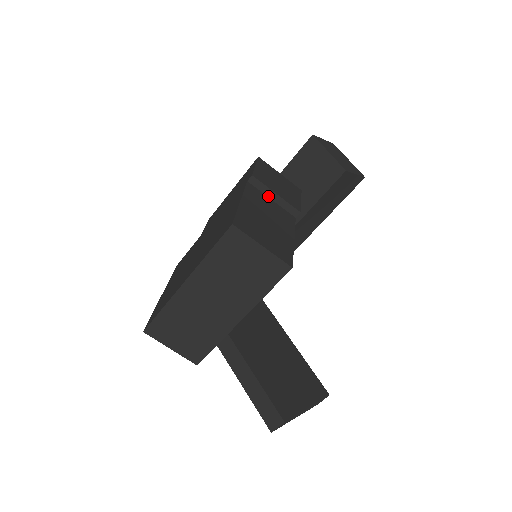
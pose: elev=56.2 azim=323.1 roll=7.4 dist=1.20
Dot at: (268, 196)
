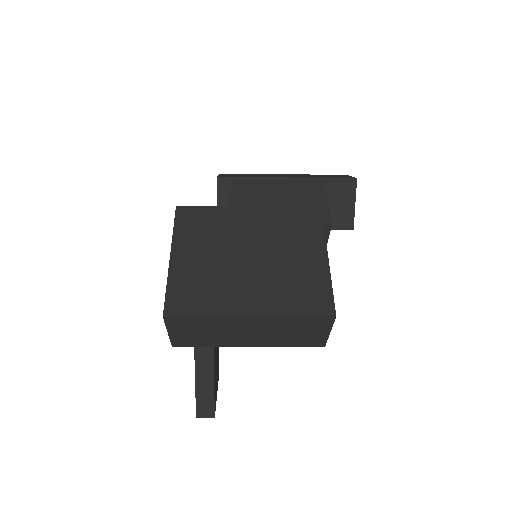
Dot at: occluded
